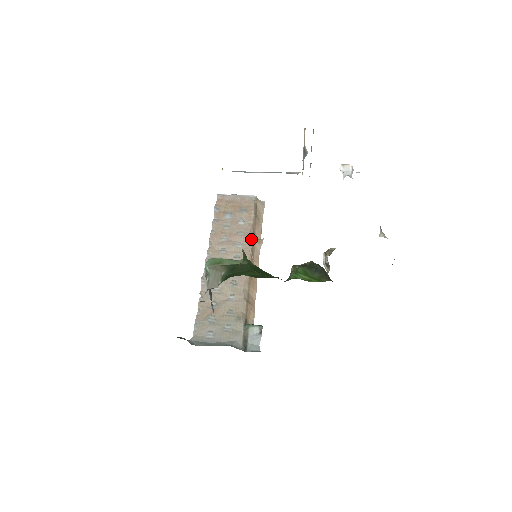
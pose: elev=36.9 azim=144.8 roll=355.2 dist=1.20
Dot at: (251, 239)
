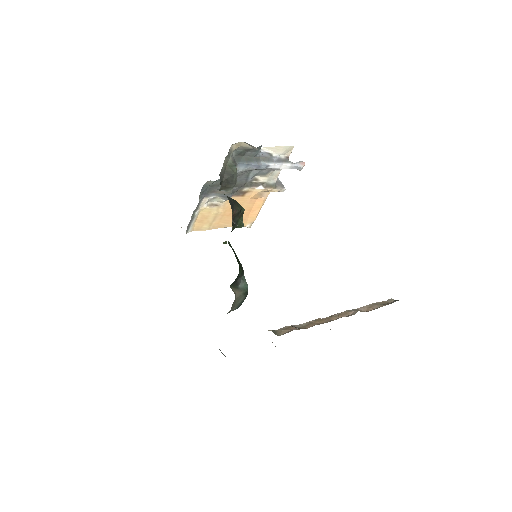
Dot at: (349, 310)
